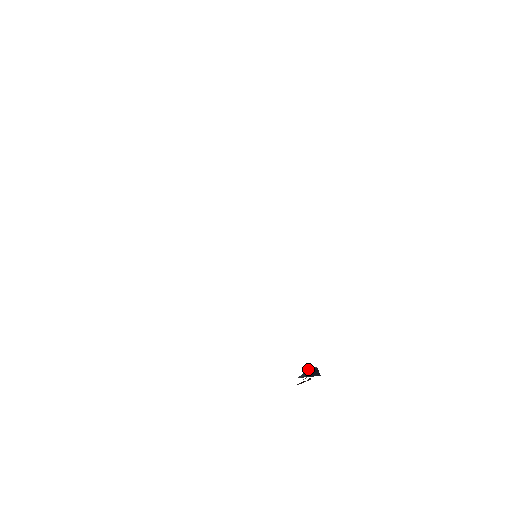
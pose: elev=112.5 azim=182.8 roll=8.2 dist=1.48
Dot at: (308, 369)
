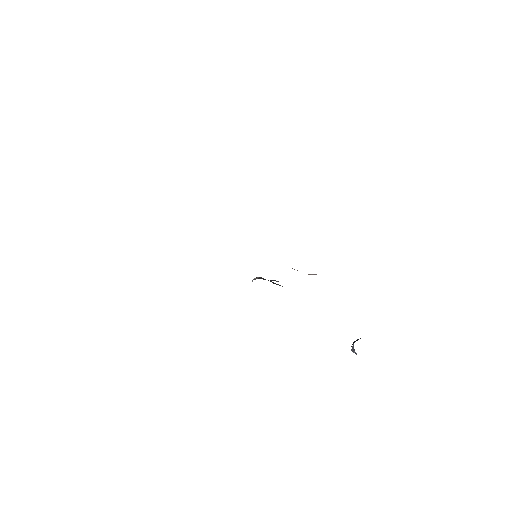
Dot at: occluded
